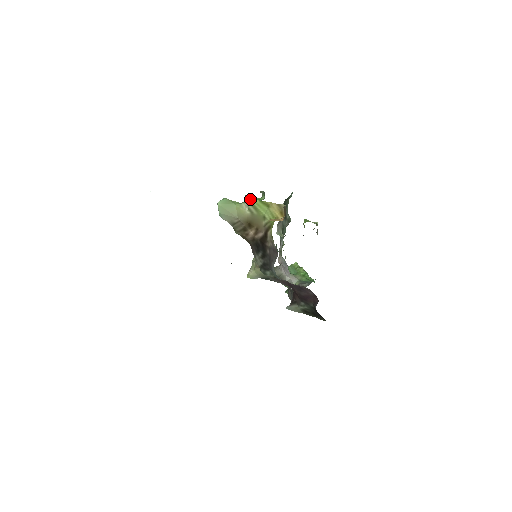
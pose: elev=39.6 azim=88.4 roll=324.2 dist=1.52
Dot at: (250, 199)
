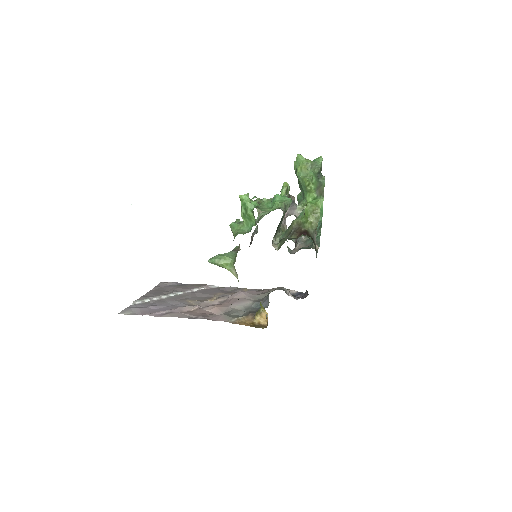
Dot at: occluded
